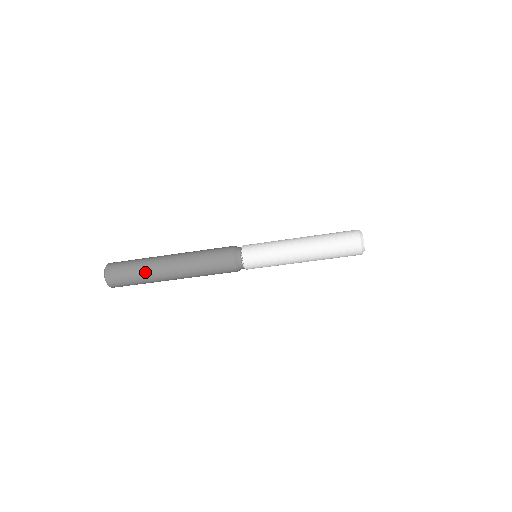
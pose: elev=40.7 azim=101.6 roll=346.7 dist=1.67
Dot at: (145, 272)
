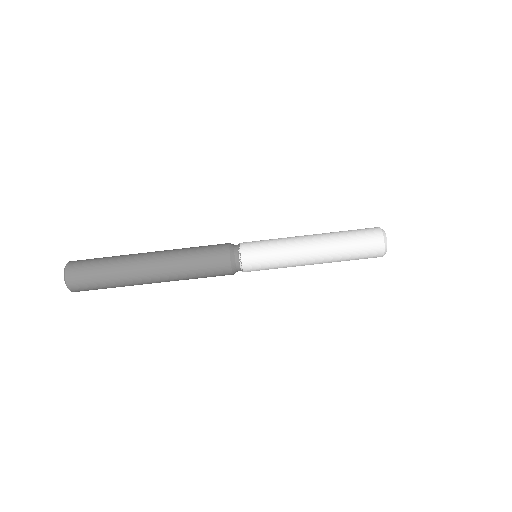
Dot at: (118, 276)
